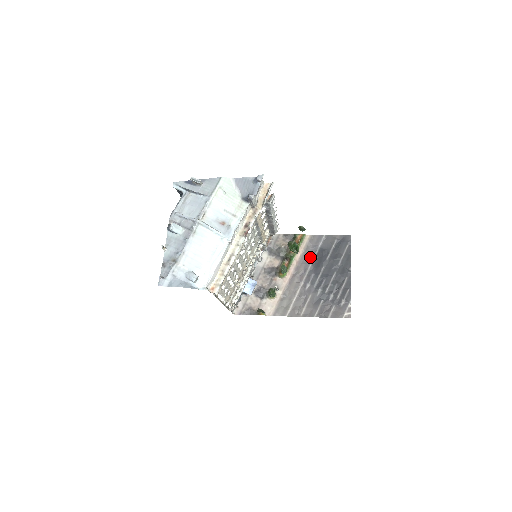
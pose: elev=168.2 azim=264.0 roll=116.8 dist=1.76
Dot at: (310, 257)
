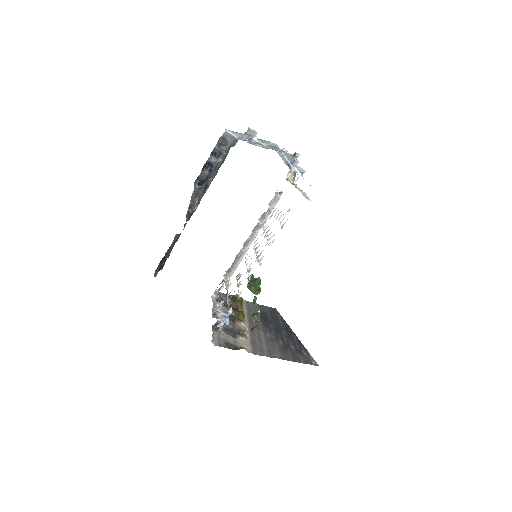
Dot at: occluded
